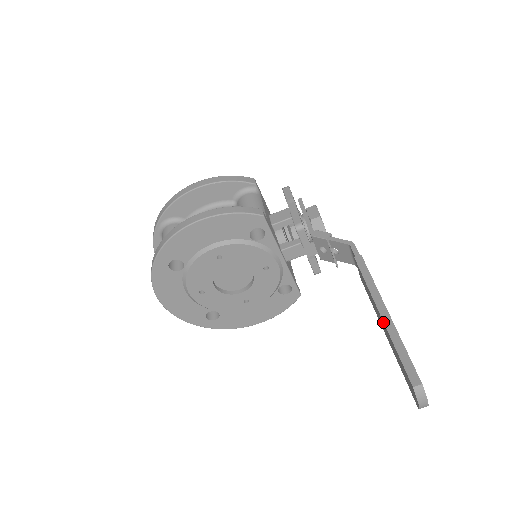
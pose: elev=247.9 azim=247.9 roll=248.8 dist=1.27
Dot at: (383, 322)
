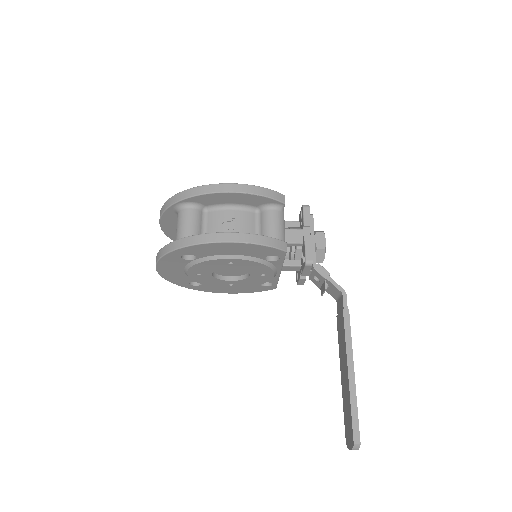
Dot at: (348, 382)
